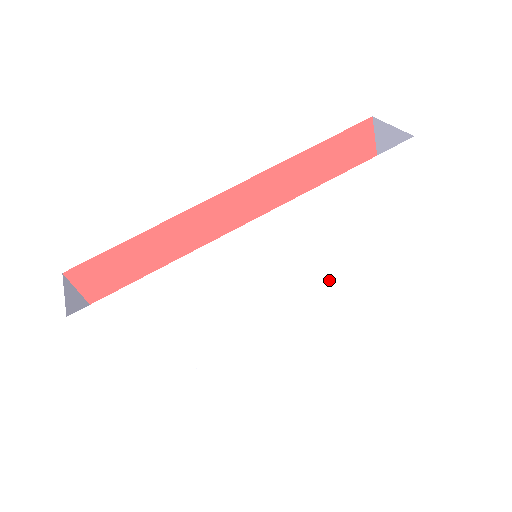
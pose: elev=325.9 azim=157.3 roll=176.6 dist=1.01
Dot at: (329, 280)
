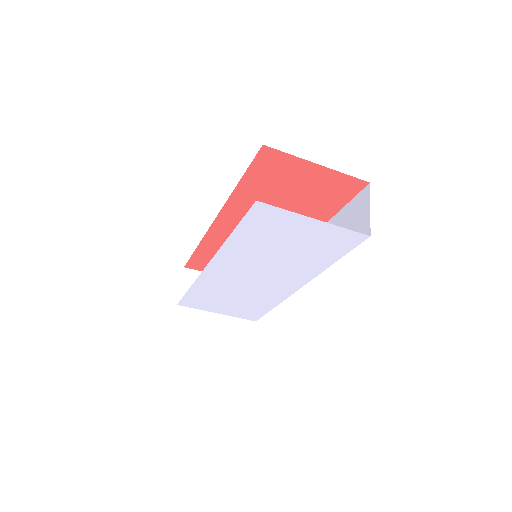
Dot at: (307, 272)
